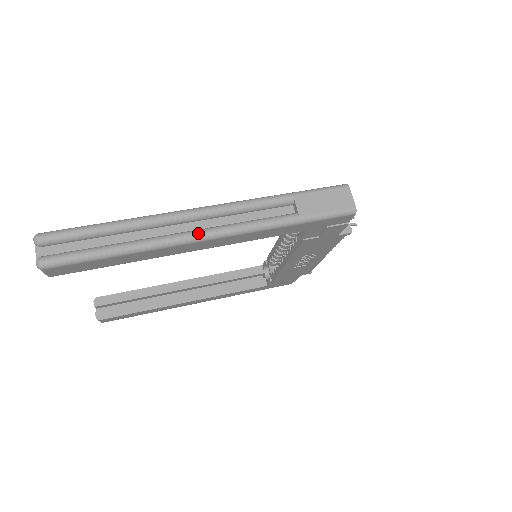
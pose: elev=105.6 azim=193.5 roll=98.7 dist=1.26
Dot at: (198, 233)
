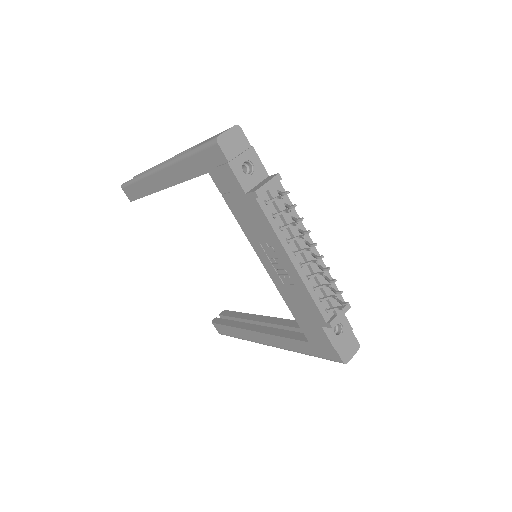
Dot at: occluded
